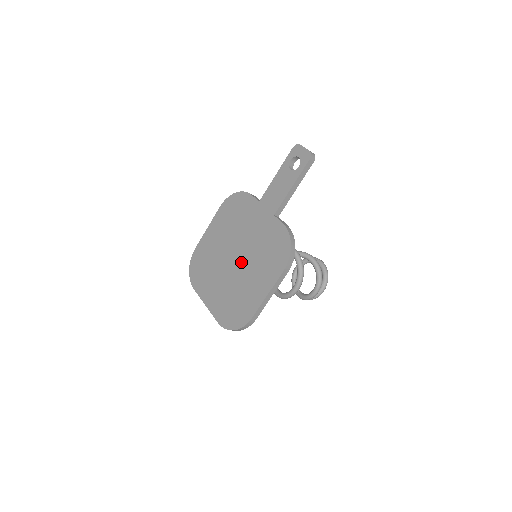
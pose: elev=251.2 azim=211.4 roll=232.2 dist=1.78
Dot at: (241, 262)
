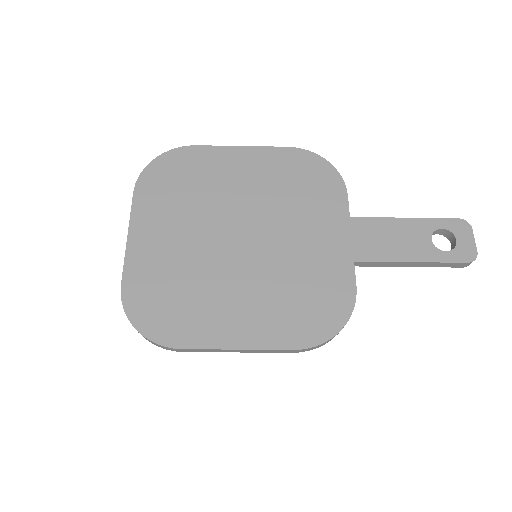
Dot at: (245, 255)
